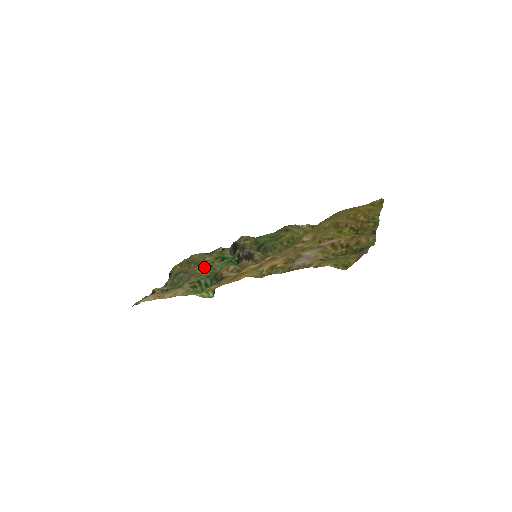
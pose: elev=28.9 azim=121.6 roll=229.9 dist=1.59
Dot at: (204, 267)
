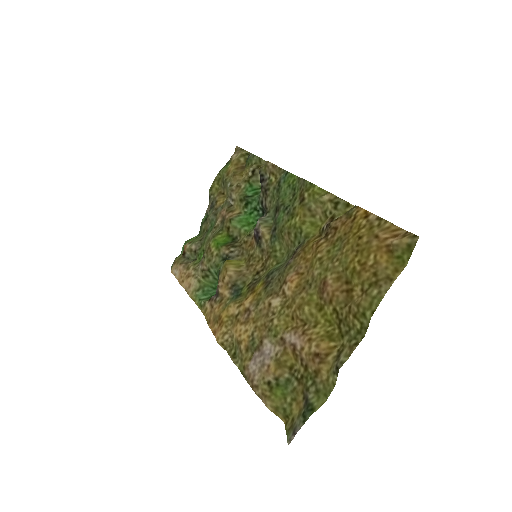
Dot at: (223, 227)
